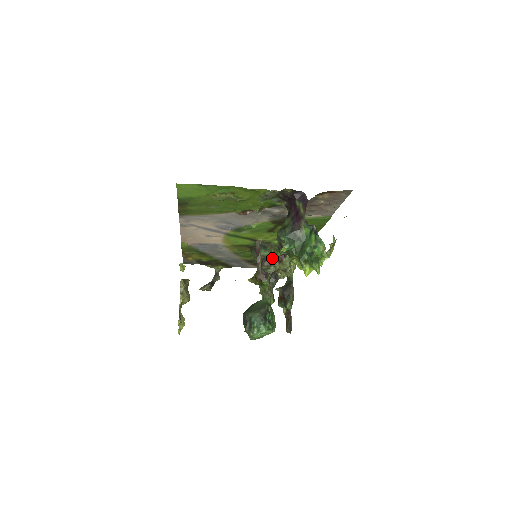
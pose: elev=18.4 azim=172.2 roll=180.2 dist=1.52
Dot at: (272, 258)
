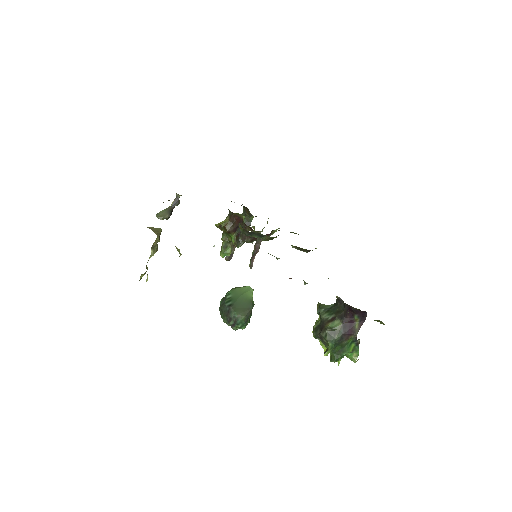
Dot at: occluded
